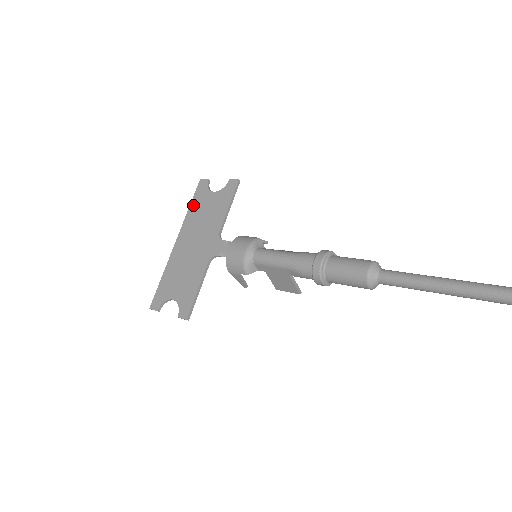
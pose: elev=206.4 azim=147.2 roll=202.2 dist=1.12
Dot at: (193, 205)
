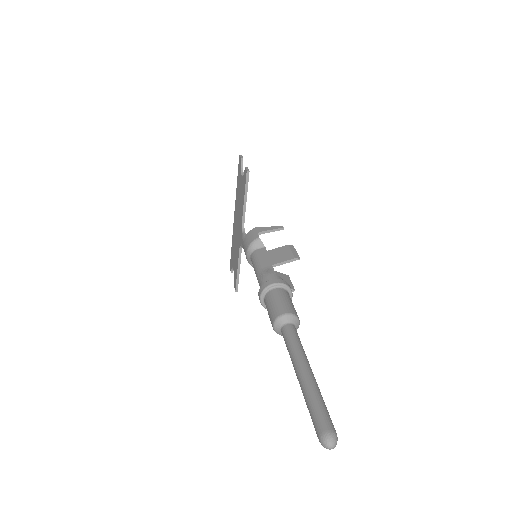
Dot at: (237, 183)
